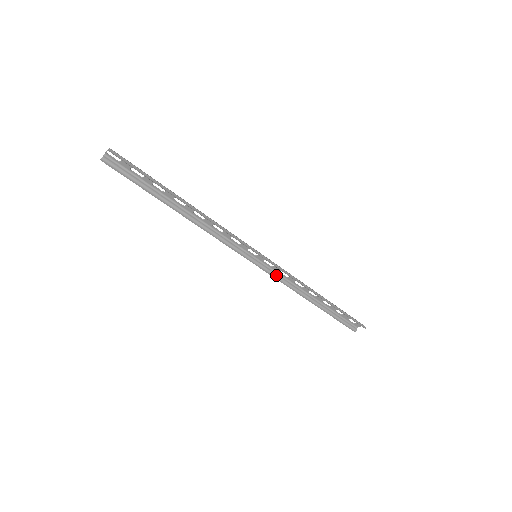
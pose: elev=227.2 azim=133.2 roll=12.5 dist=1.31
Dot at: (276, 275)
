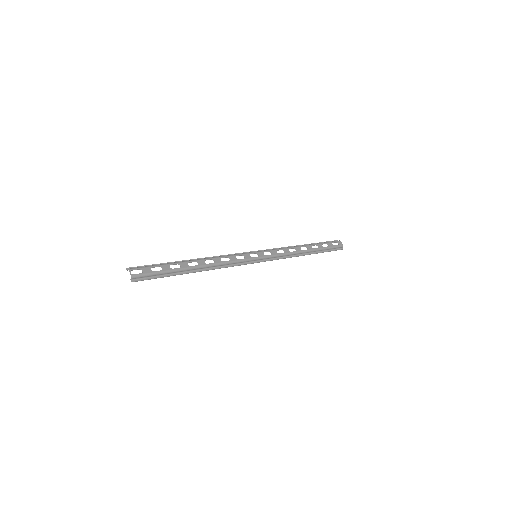
Dot at: (273, 250)
